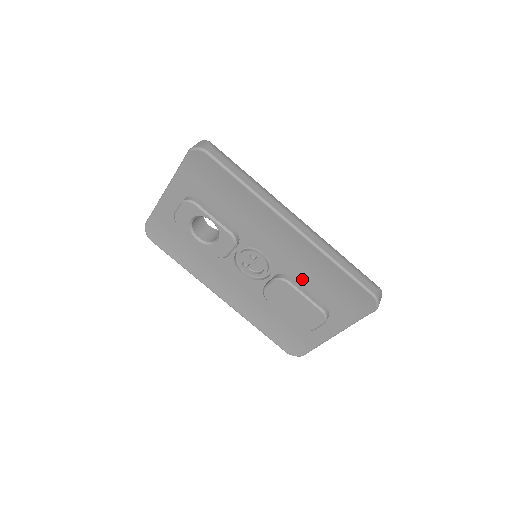
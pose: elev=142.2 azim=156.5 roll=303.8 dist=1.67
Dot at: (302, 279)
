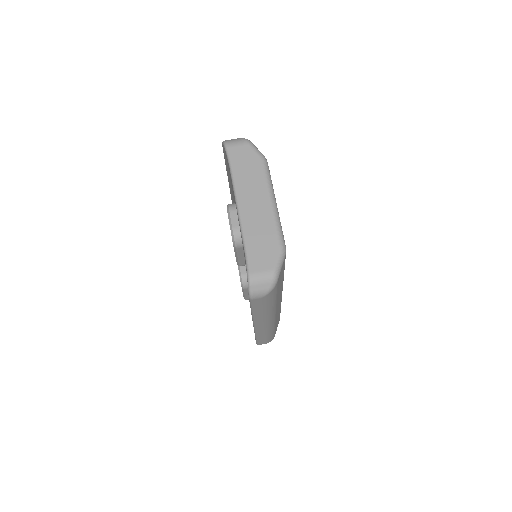
Dot at: occluded
